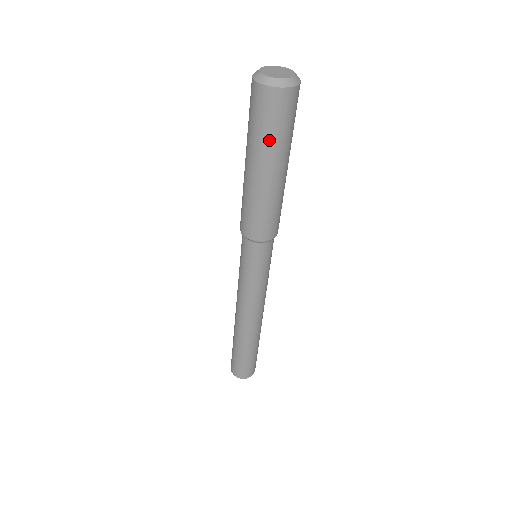
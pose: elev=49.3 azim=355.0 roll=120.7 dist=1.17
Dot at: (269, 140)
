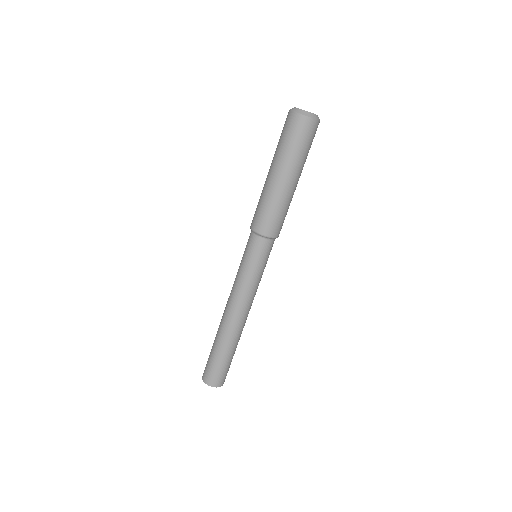
Dot at: (303, 155)
